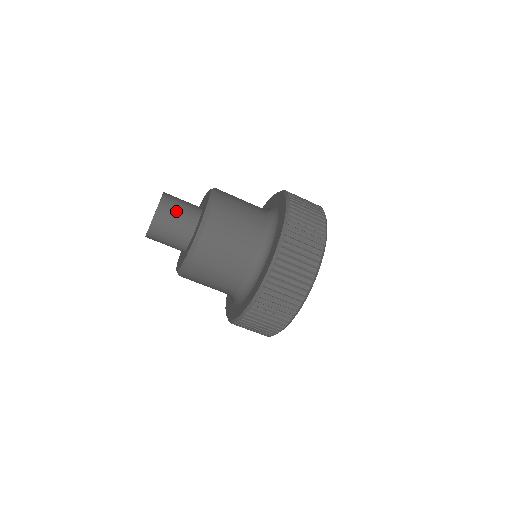
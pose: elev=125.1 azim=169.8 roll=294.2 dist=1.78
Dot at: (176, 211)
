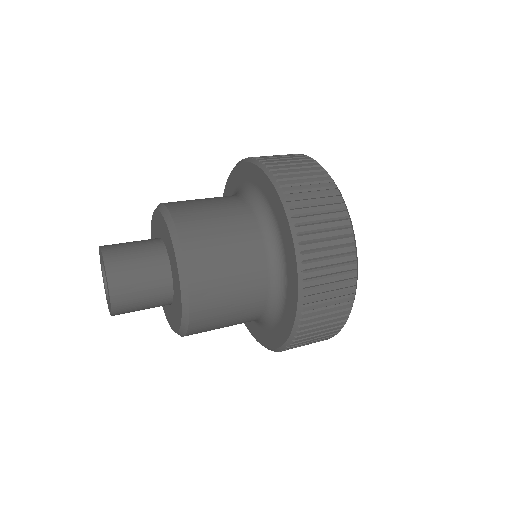
Dot at: (138, 296)
